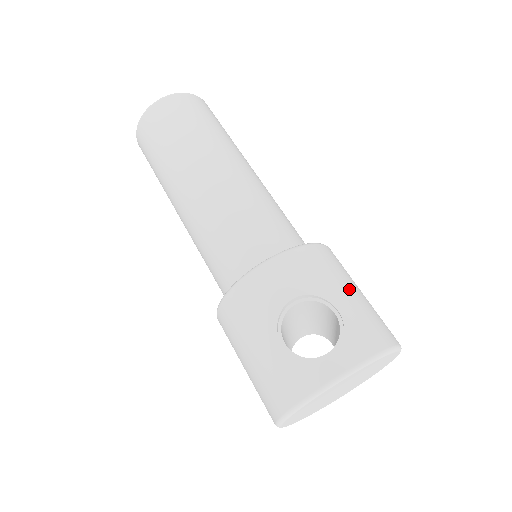
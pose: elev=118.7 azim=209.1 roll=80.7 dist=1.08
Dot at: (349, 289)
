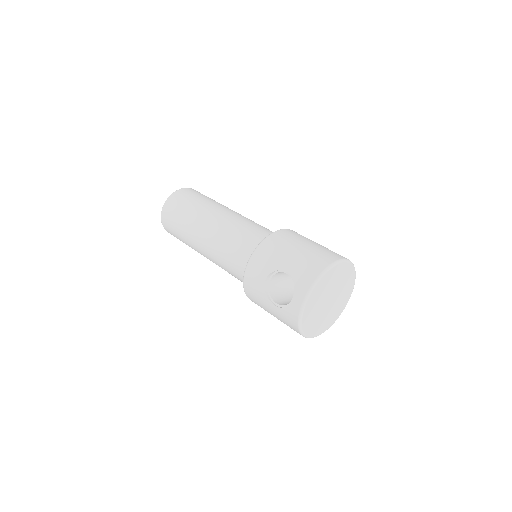
Dot at: (290, 253)
